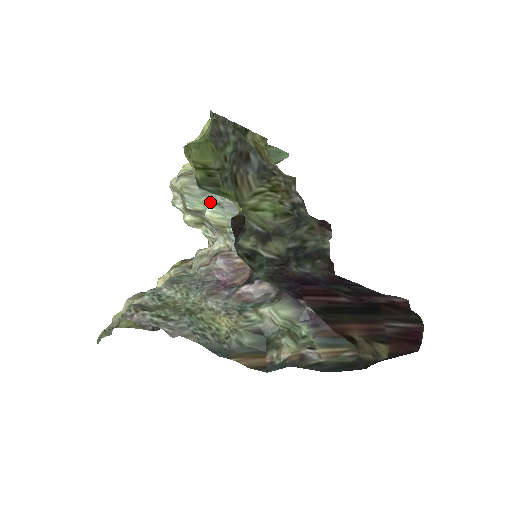
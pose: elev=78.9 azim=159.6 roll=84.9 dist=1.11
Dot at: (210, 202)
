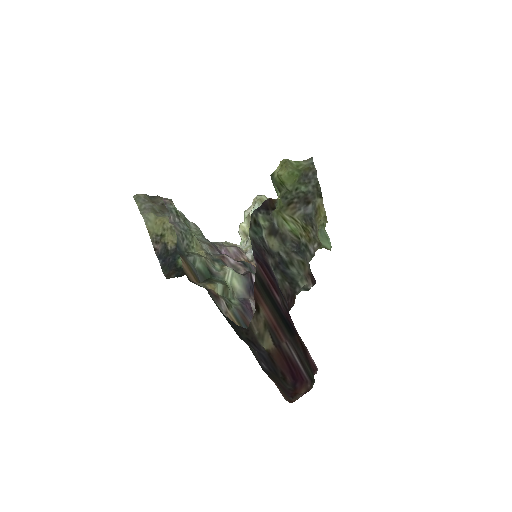
Dot at: occluded
